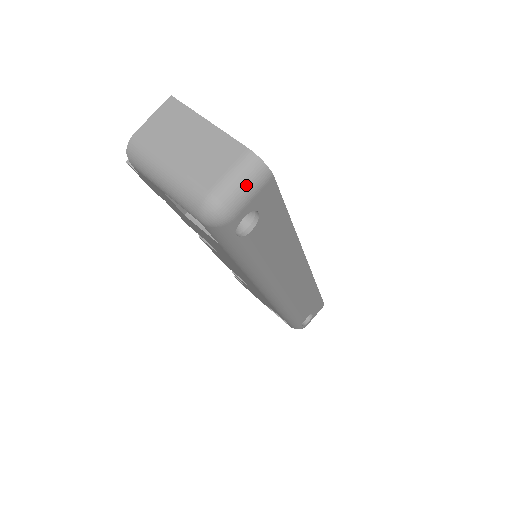
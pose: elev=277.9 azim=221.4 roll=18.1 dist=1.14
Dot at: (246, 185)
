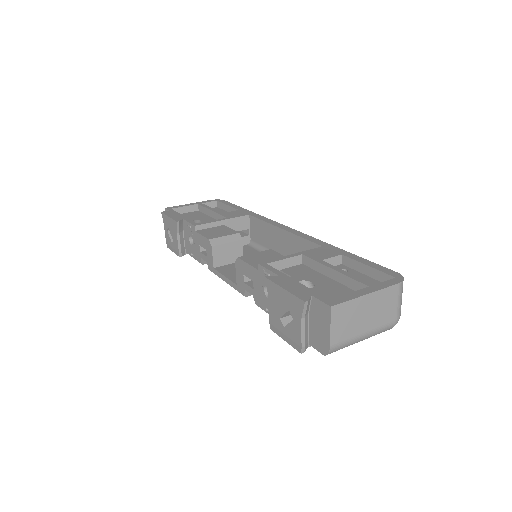
Dot at: occluded
